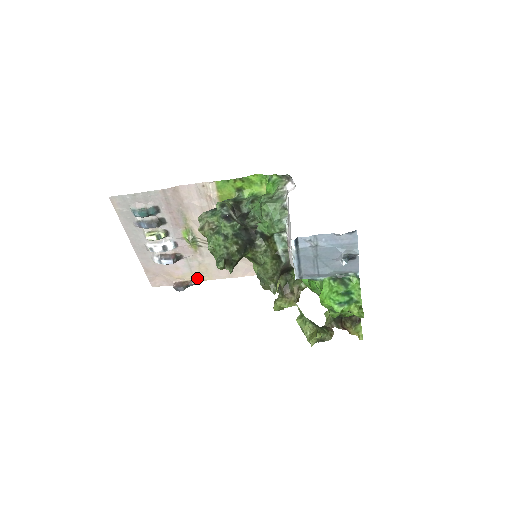
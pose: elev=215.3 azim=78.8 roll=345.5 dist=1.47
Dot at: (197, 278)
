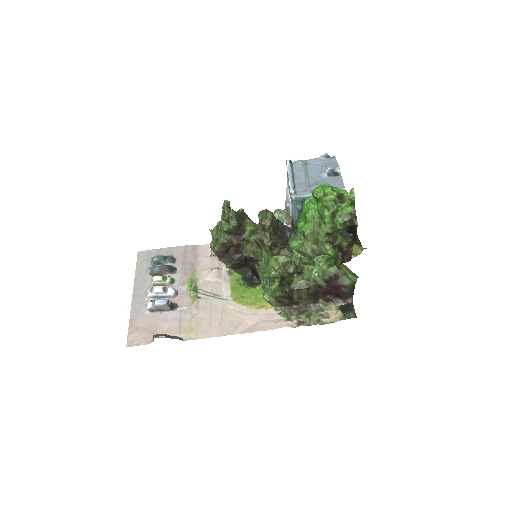
Dot at: (183, 336)
